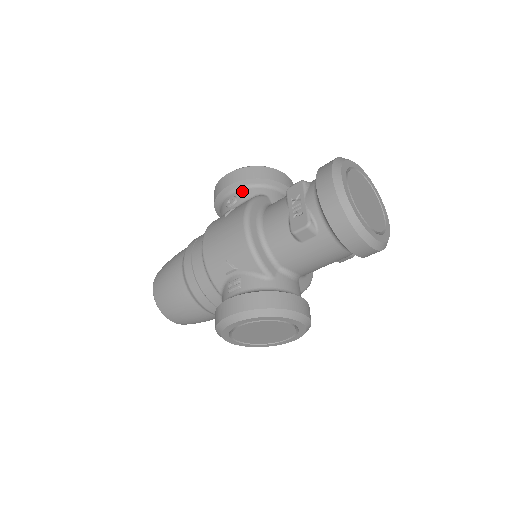
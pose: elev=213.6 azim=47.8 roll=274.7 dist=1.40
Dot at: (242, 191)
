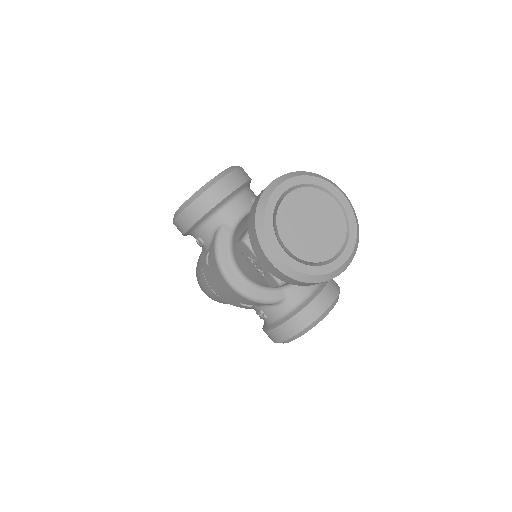
Dot at: (200, 232)
